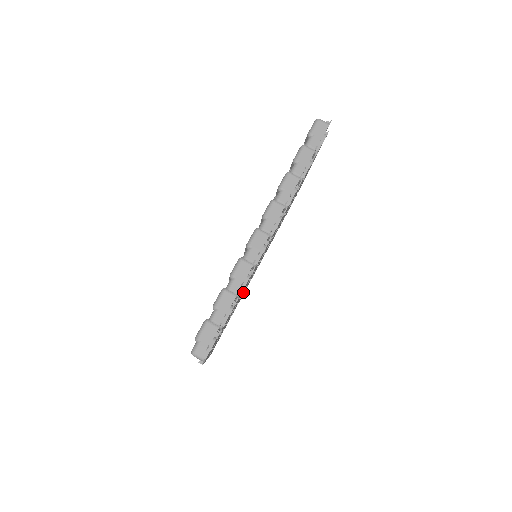
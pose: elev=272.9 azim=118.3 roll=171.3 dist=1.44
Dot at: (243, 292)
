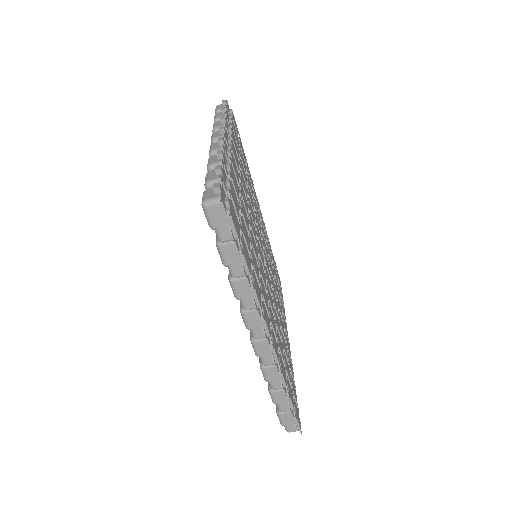
Dot at: (272, 286)
